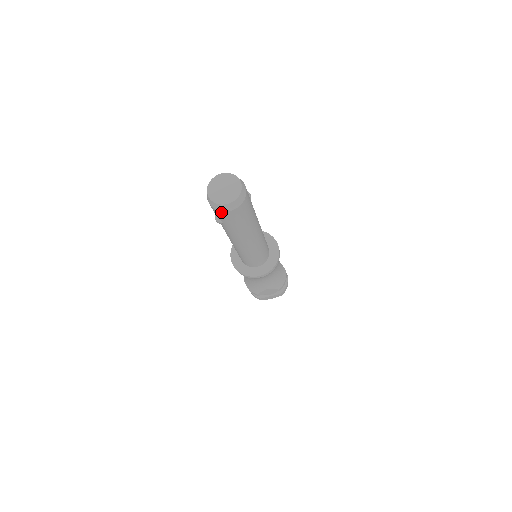
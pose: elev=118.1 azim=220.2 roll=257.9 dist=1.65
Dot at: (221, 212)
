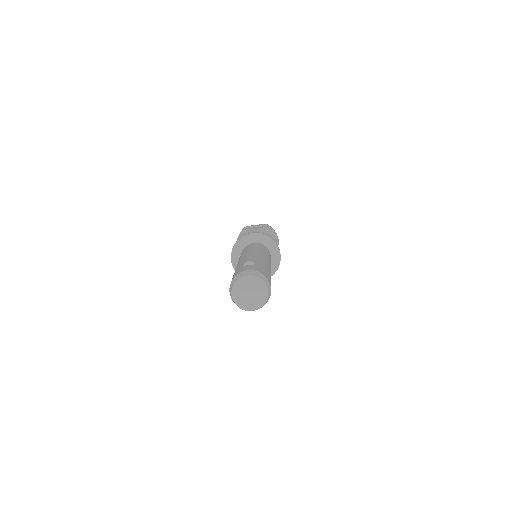
Dot at: occluded
